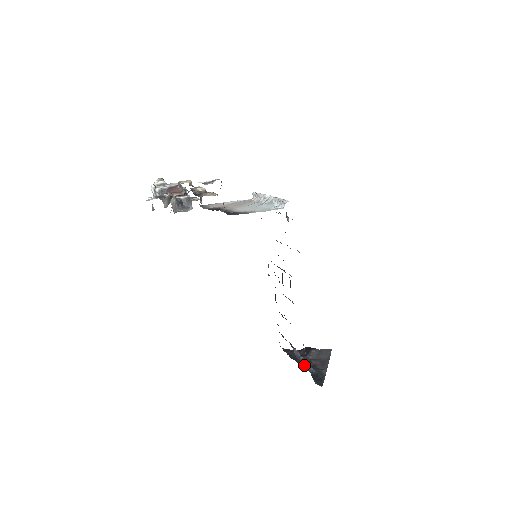
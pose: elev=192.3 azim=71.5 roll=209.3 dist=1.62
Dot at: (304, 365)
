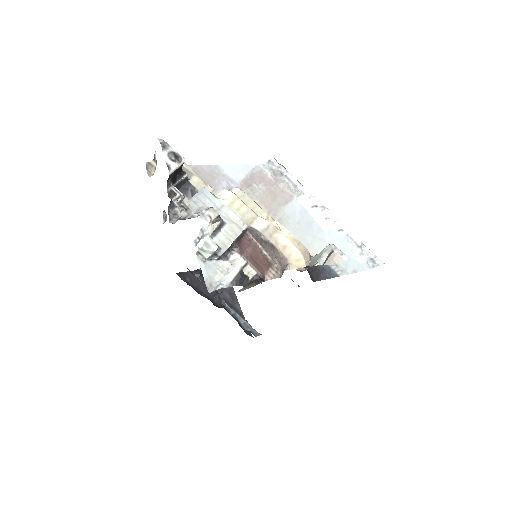
Dot at: (244, 325)
